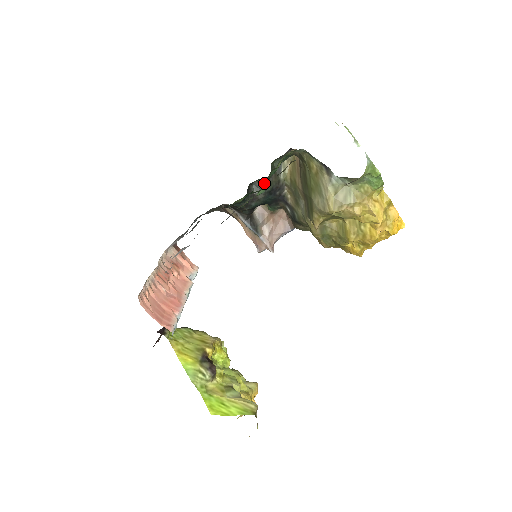
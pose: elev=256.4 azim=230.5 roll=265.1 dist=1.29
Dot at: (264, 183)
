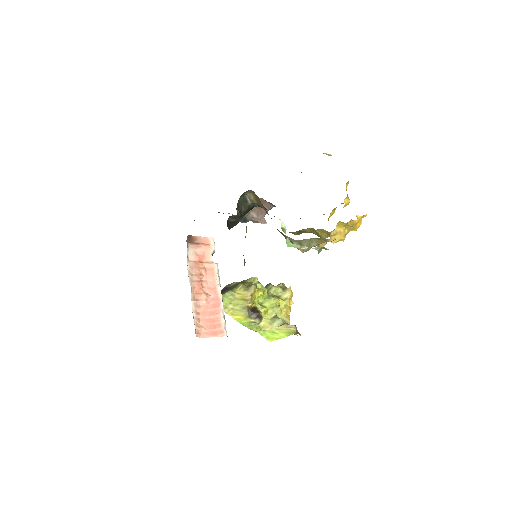
Dot at: (238, 215)
